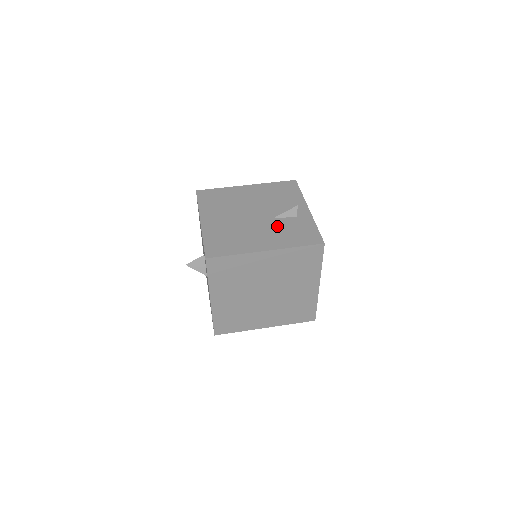
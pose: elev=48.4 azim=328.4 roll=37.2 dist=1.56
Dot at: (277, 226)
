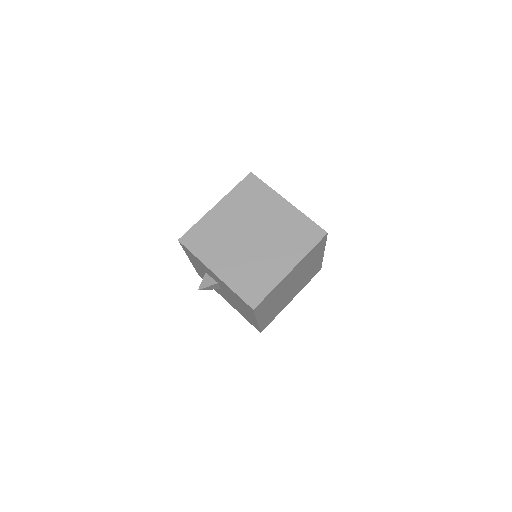
Dot at: occluded
